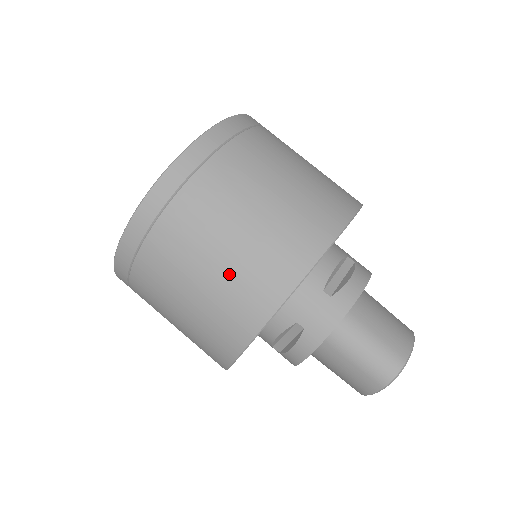
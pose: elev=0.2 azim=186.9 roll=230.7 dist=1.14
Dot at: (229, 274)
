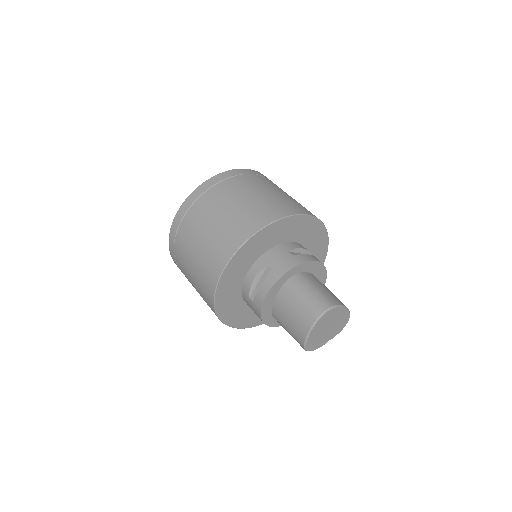
Dot at: (235, 215)
